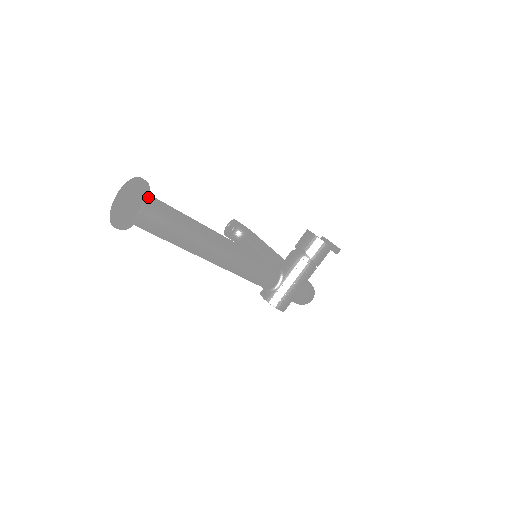
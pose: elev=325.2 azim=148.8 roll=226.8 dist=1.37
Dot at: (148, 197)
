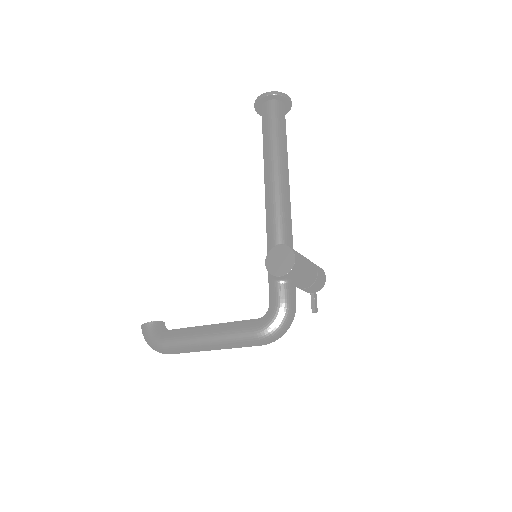
Dot at: occluded
